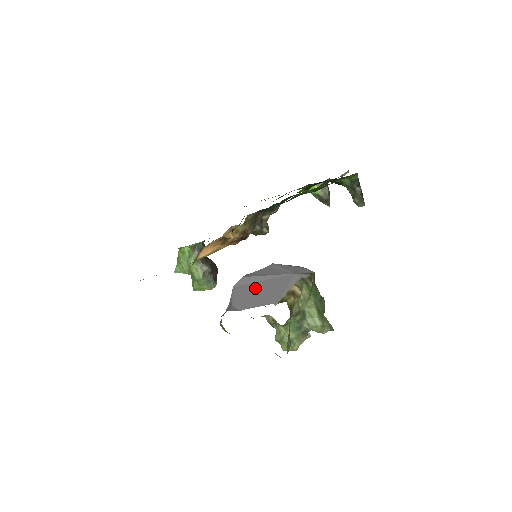
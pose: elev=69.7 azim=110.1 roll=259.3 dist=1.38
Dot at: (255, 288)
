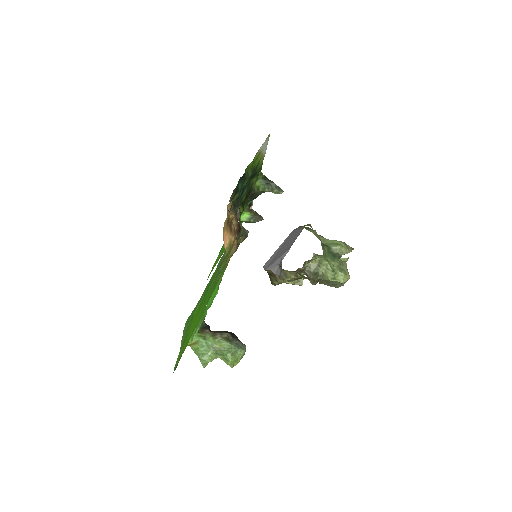
Dot at: (280, 251)
